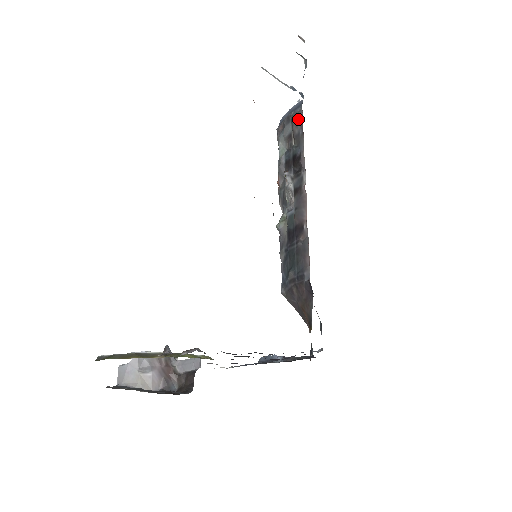
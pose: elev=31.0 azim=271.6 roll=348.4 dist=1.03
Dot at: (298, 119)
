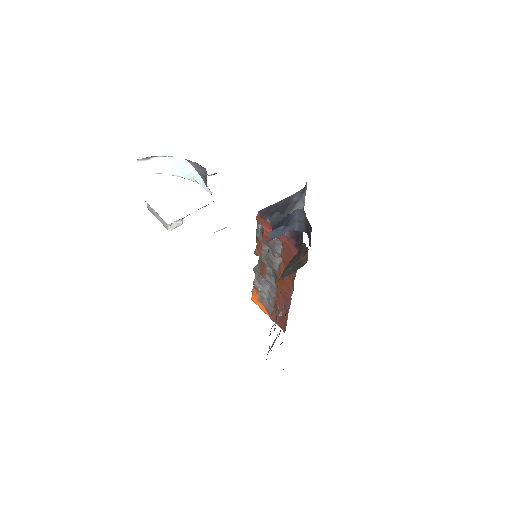
Dot at: occluded
